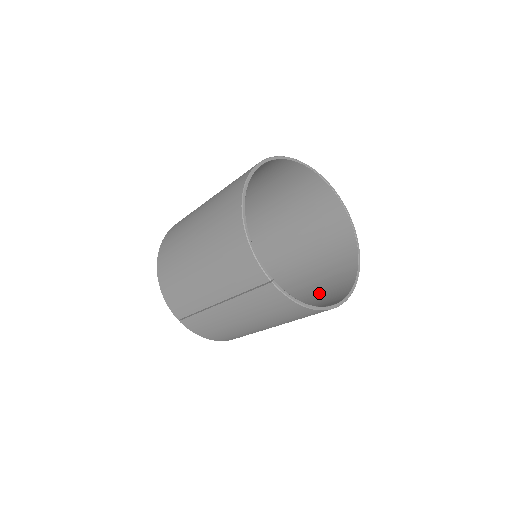
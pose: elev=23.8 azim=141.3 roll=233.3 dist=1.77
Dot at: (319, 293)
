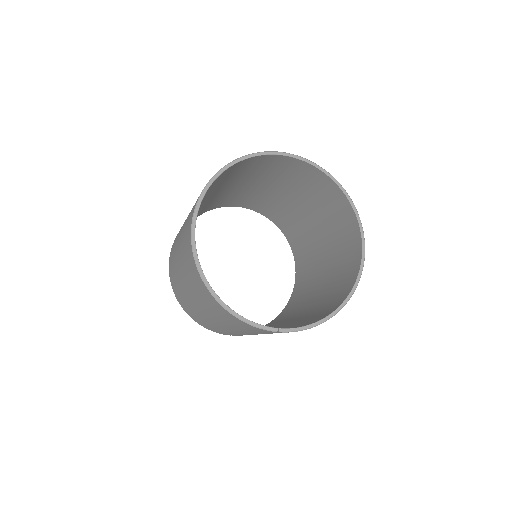
Dot at: (335, 251)
